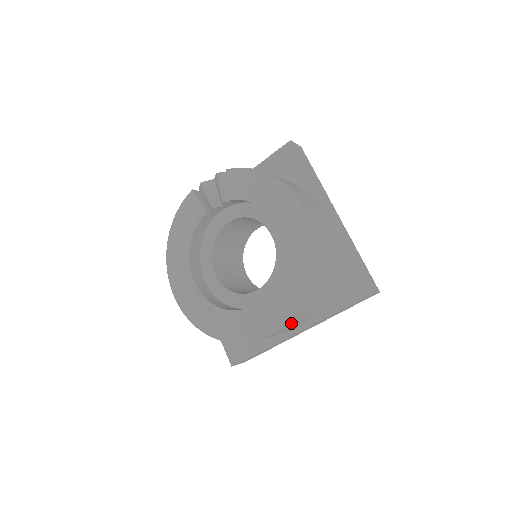
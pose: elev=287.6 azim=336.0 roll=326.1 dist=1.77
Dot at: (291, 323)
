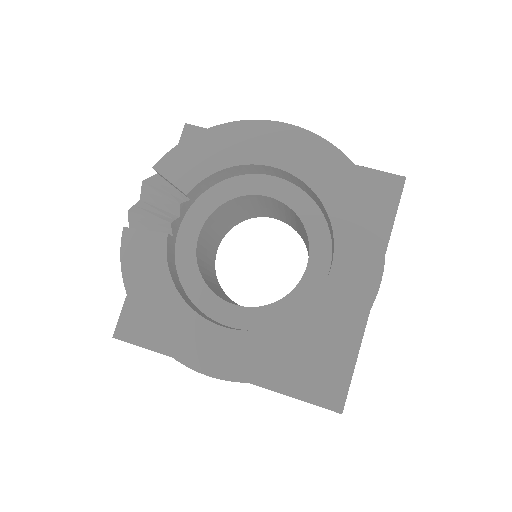
Dot at: occluded
